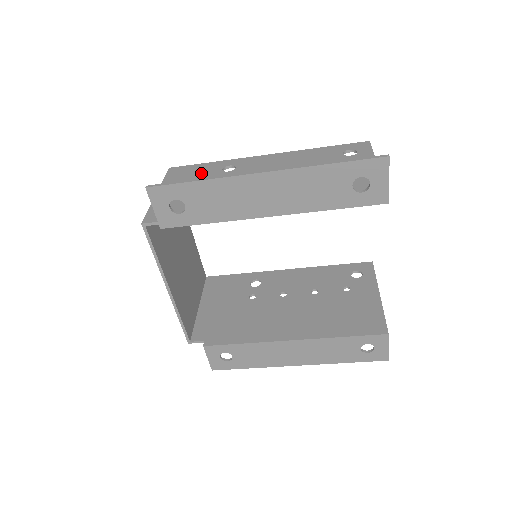
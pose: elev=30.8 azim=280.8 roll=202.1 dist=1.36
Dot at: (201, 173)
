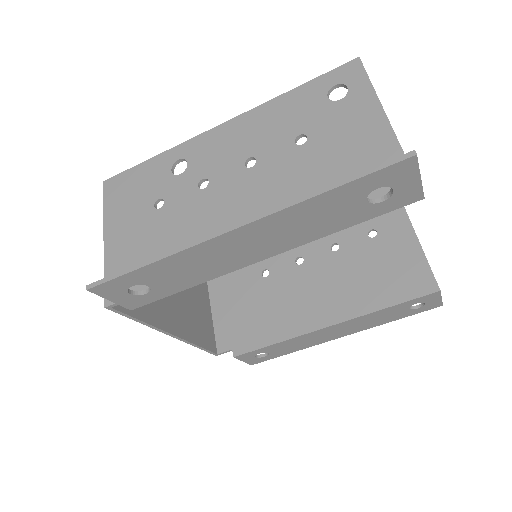
Dot at: (146, 185)
